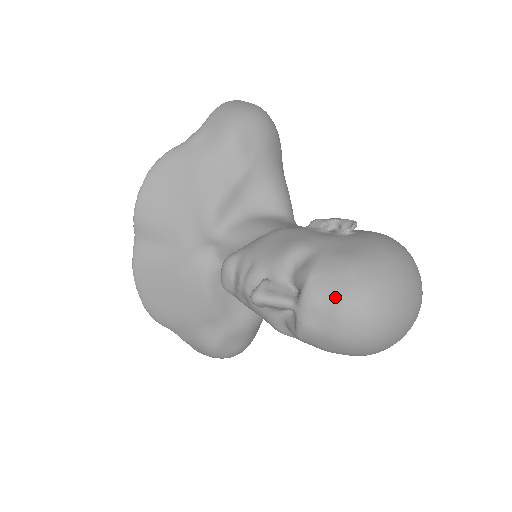
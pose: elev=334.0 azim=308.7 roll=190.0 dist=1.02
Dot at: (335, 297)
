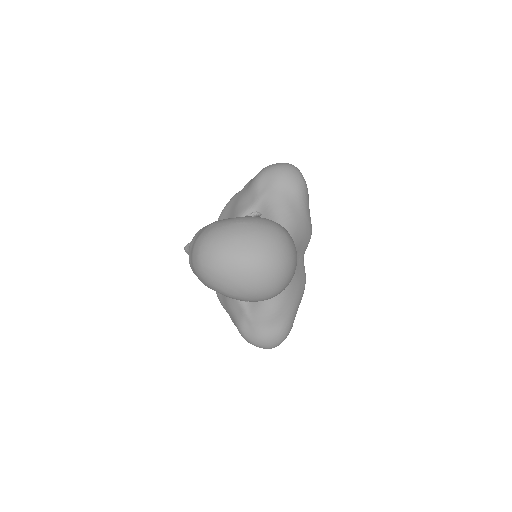
Dot at: (196, 239)
